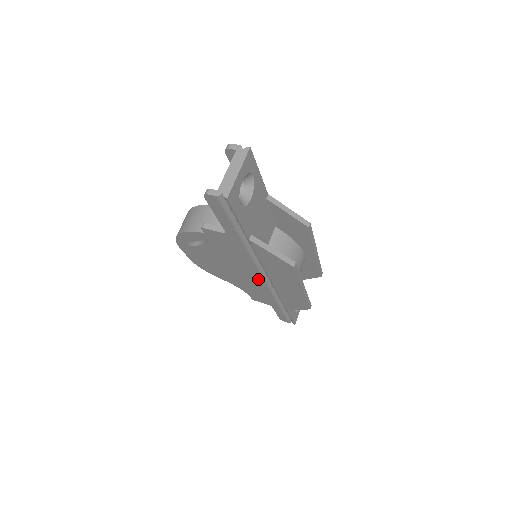
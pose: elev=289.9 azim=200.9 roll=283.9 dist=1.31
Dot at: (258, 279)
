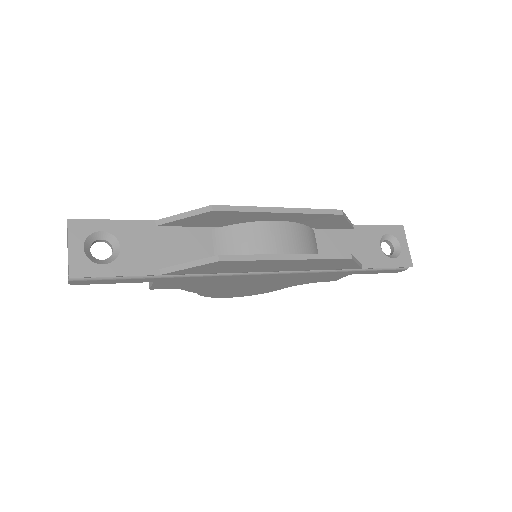
Dot at: (269, 276)
